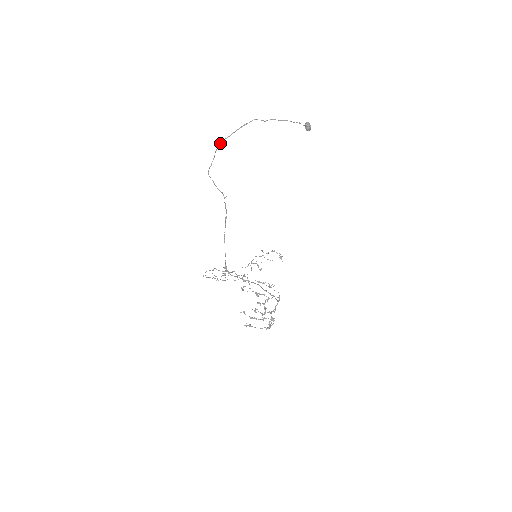
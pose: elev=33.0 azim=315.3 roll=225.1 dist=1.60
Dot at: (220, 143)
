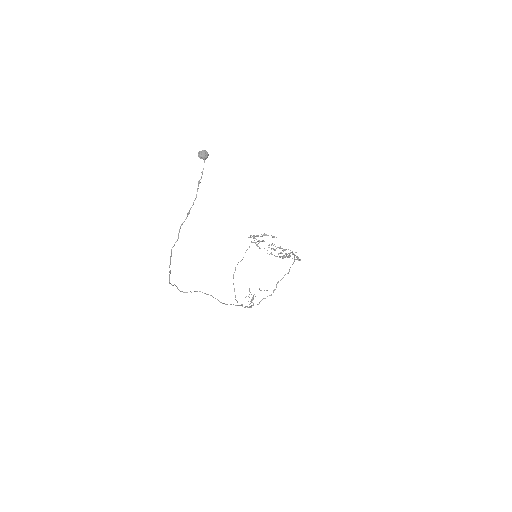
Dot at: occluded
